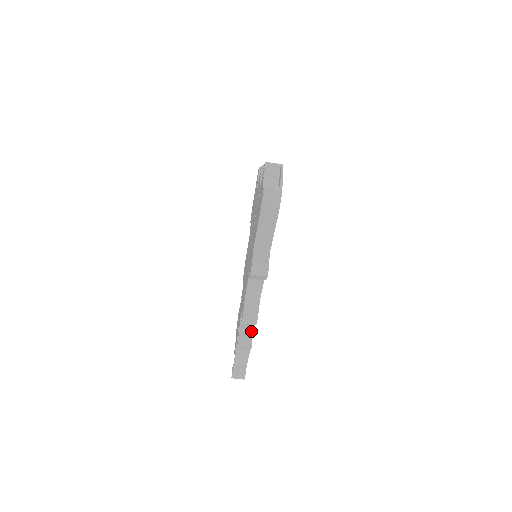
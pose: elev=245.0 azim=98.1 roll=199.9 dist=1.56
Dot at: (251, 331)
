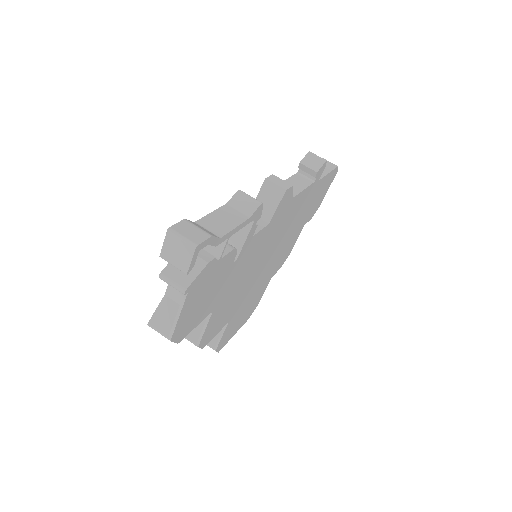
Dot at: occluded
